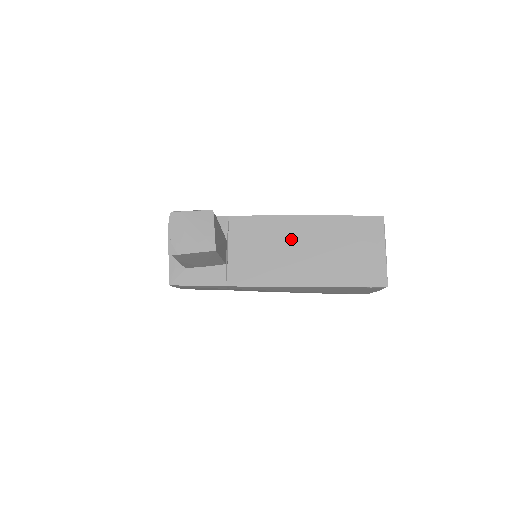
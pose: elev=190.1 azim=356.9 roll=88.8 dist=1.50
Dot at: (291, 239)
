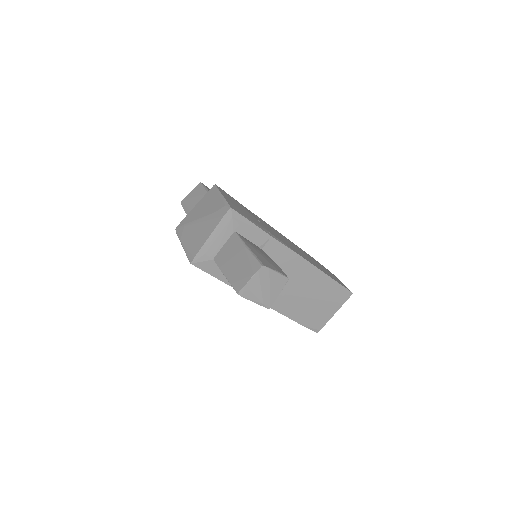
Dot at: (295, 278)
